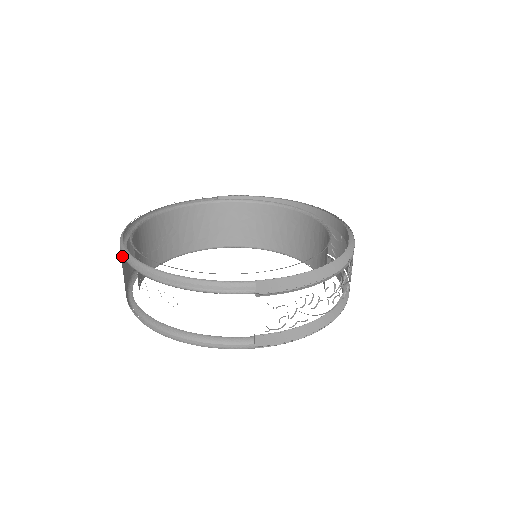
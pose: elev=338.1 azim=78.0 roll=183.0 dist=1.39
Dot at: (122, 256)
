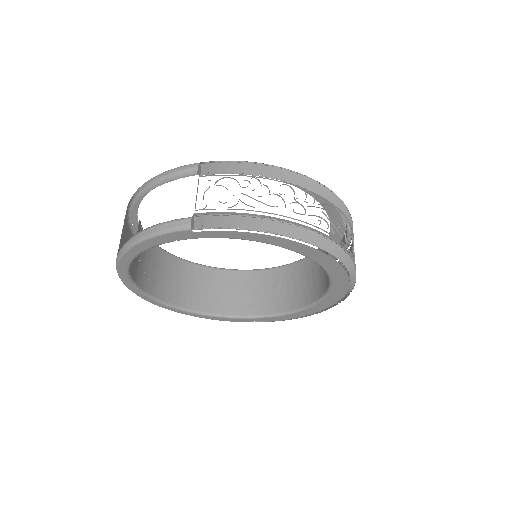
Dot at: occluded
